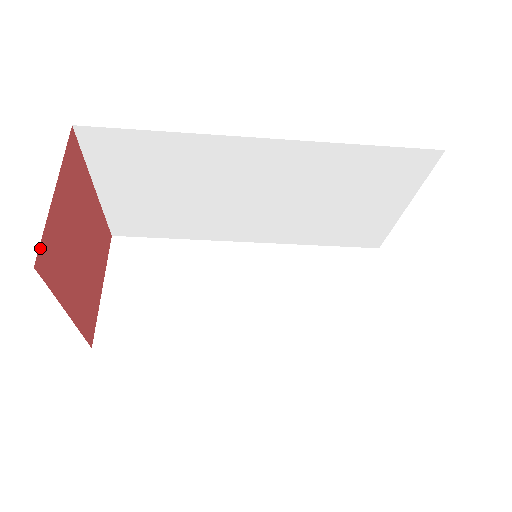
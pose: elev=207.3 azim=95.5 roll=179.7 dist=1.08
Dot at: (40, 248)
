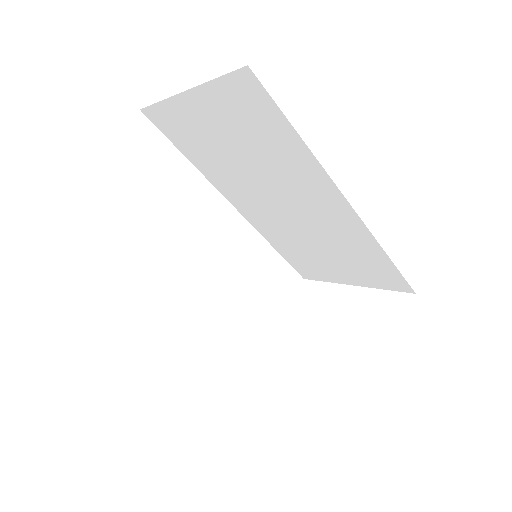
Dot at: occluded
